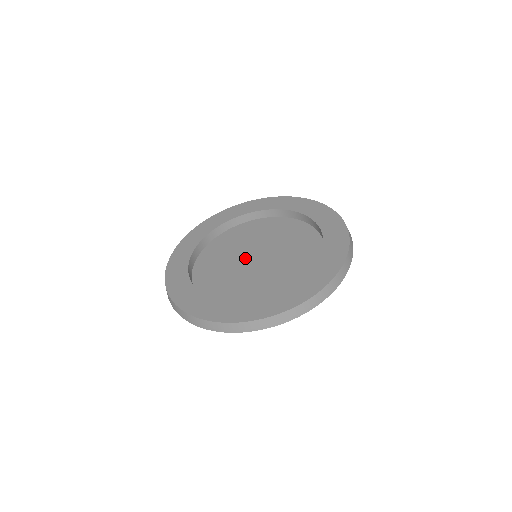
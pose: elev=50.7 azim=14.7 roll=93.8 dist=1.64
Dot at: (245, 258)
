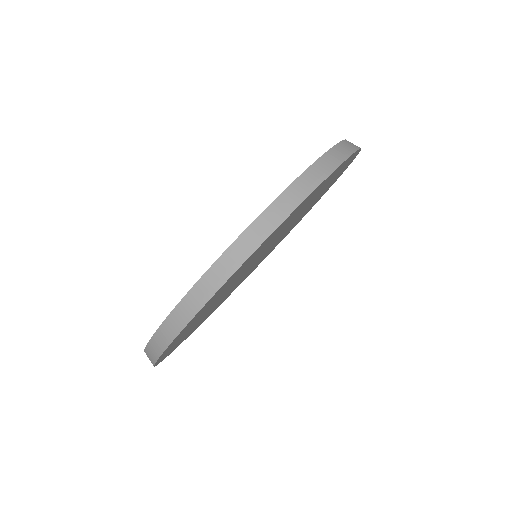
Dot at: (248, 270)
